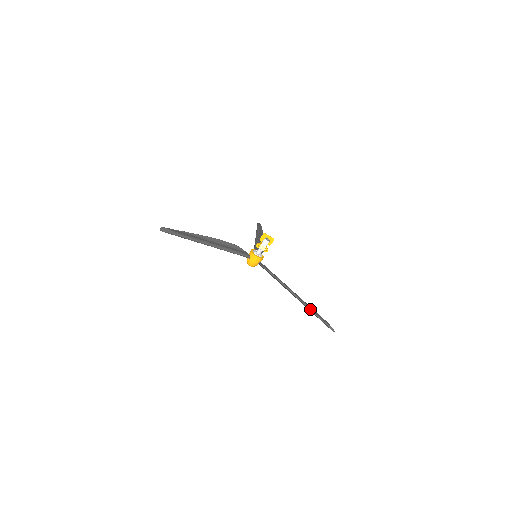
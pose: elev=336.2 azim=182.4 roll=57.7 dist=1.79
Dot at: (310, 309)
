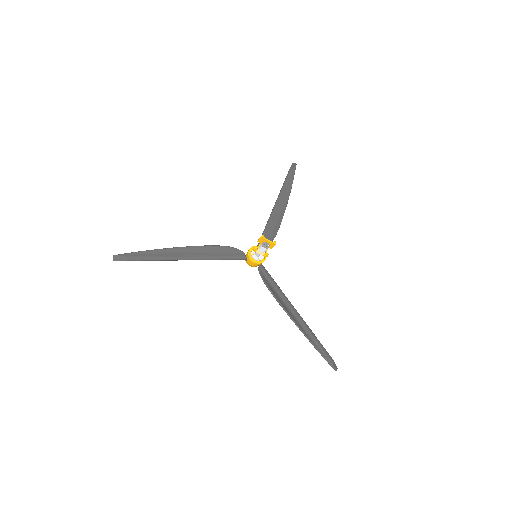
Dot at: (310, 341)
